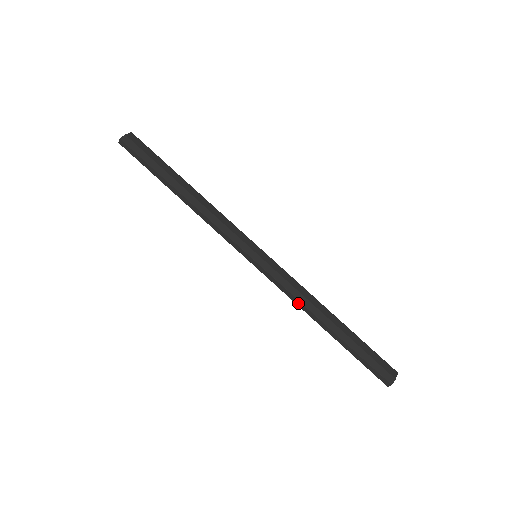
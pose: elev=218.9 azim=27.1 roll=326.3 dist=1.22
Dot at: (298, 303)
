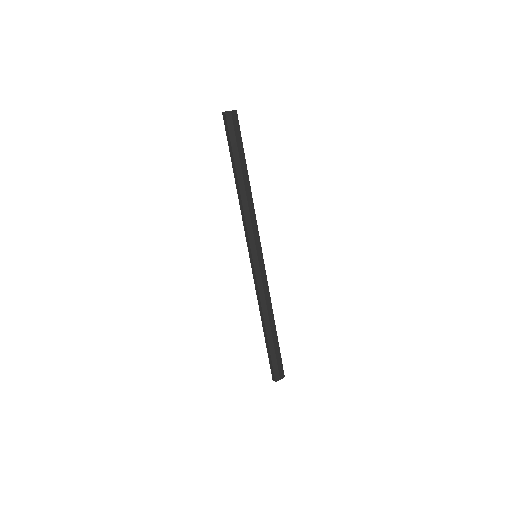
Dot at: (259, 302)
